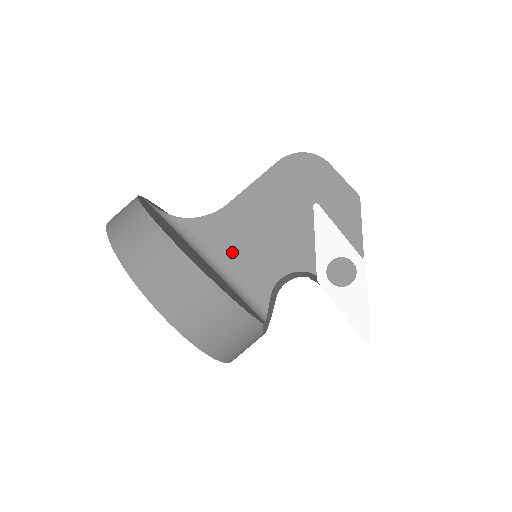
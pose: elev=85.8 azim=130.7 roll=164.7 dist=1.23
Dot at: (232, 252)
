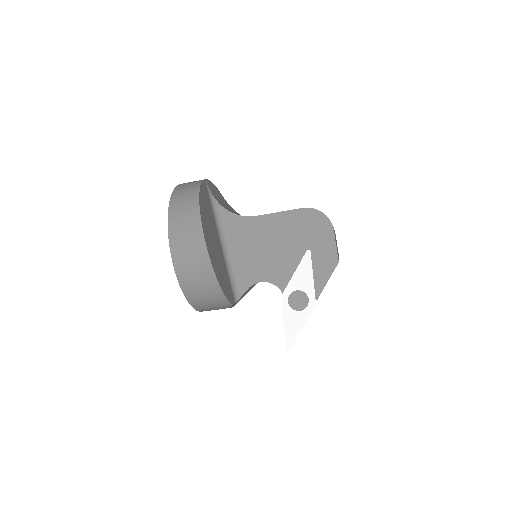
Dot at: (241, 248)
